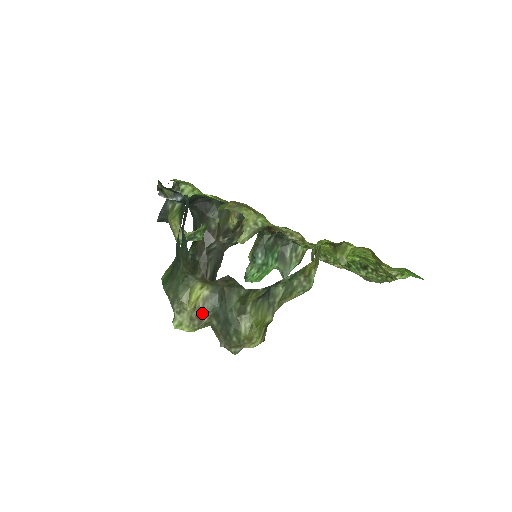
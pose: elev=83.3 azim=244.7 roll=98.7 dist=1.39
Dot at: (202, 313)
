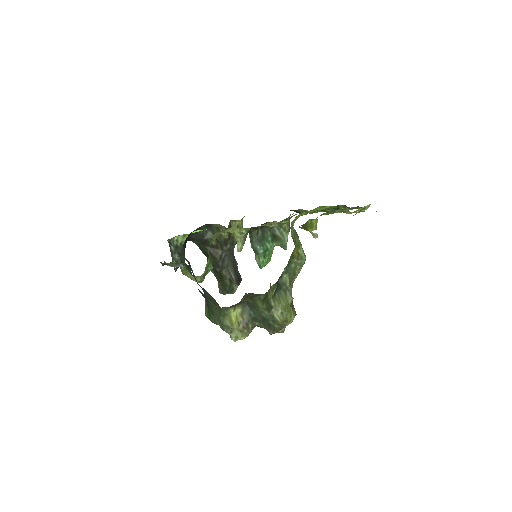
Dot at: (245, 324)
